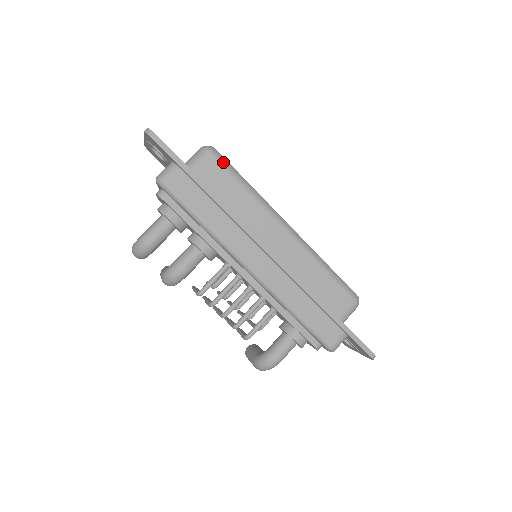
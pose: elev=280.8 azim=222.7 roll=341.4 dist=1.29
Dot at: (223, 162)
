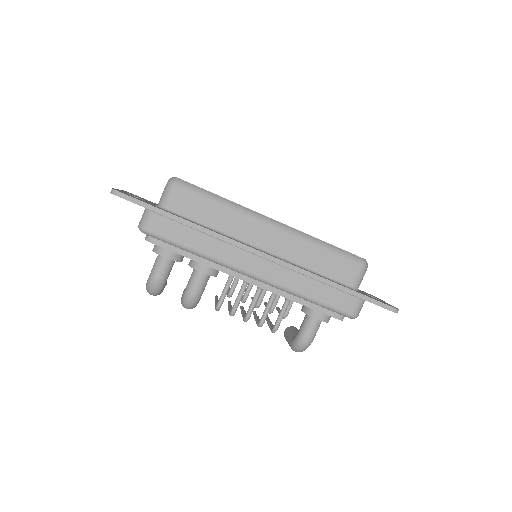
Dot at: (190, 188)
